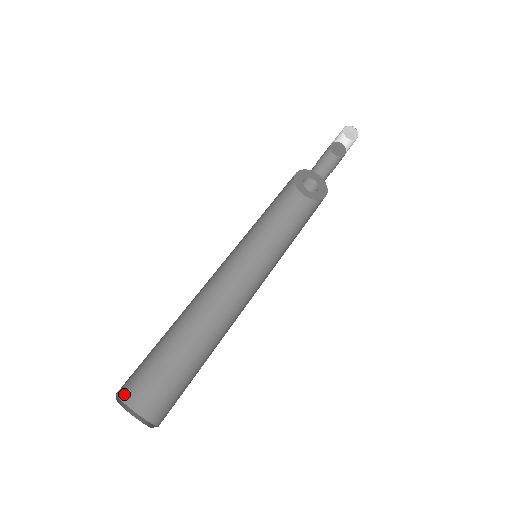
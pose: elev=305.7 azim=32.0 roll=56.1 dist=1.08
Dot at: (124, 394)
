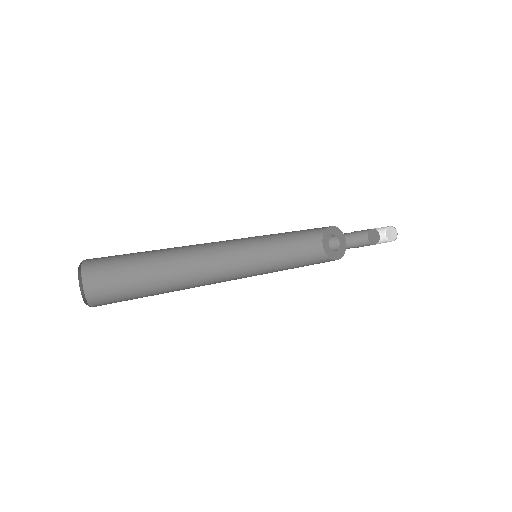
Dot at: (88, 280)
